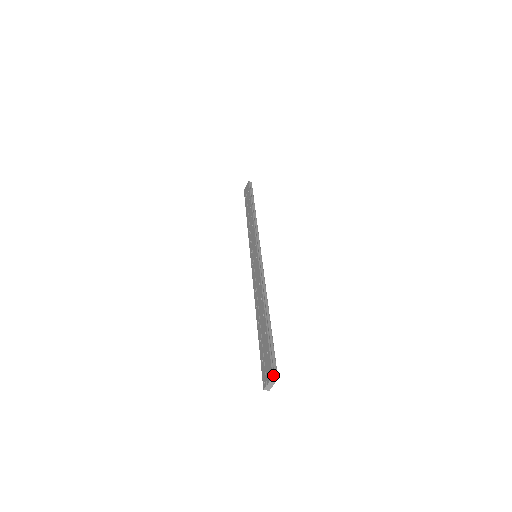
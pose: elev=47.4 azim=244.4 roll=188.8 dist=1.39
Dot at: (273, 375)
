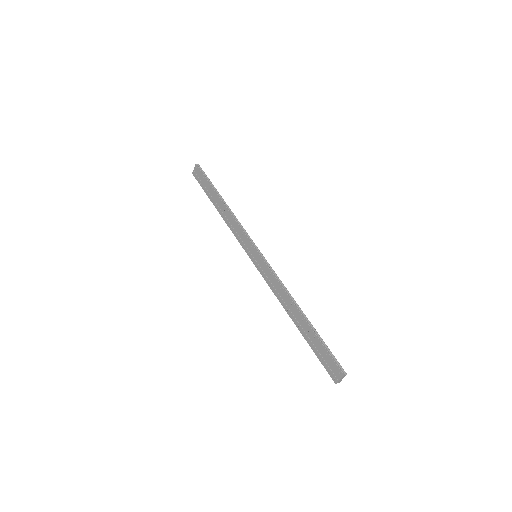
Dot at: (344, 374)
